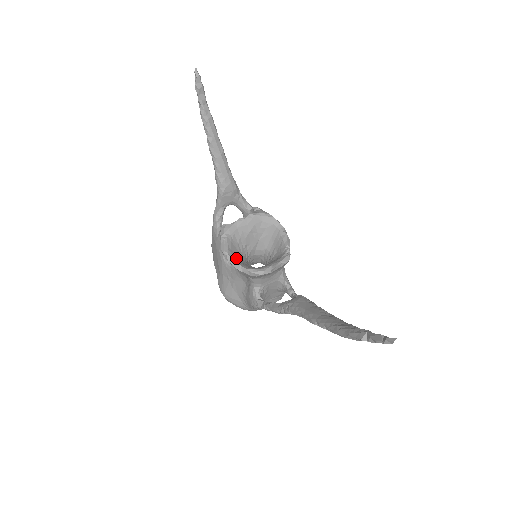
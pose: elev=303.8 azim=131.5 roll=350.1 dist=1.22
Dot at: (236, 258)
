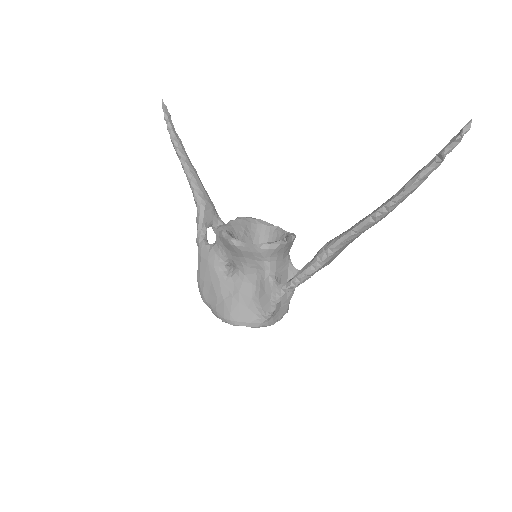
Dot at: occluded
